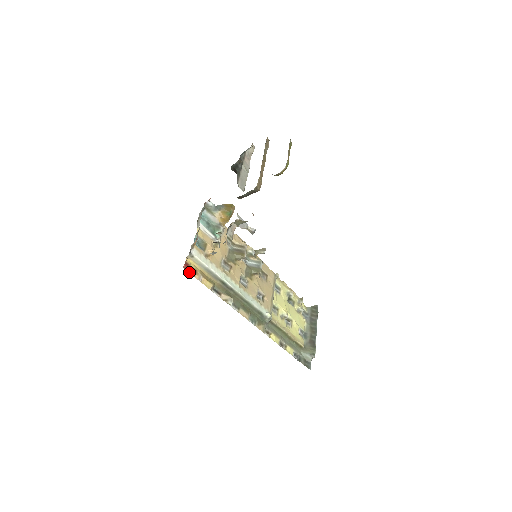
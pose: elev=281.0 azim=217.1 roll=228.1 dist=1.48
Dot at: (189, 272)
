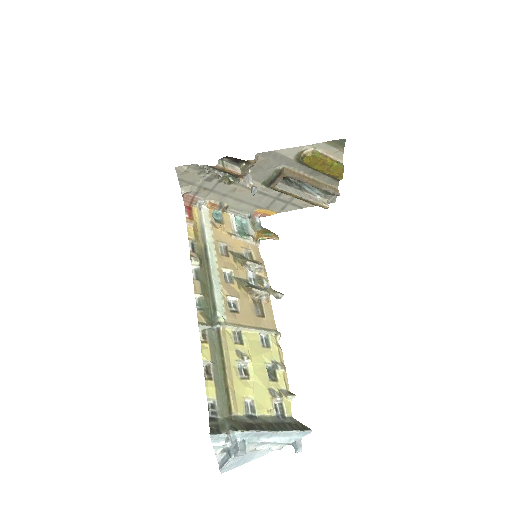
Dot at: (182, 195)
